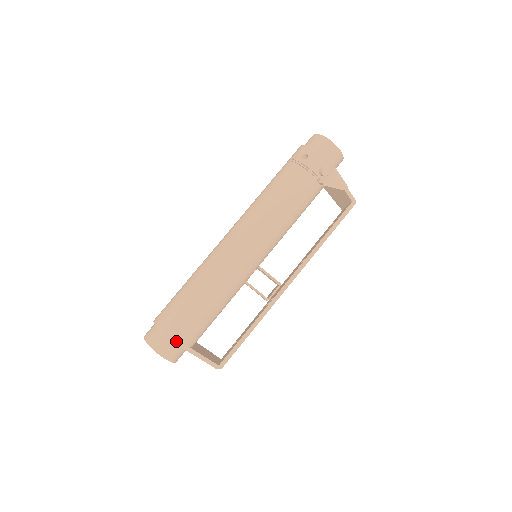
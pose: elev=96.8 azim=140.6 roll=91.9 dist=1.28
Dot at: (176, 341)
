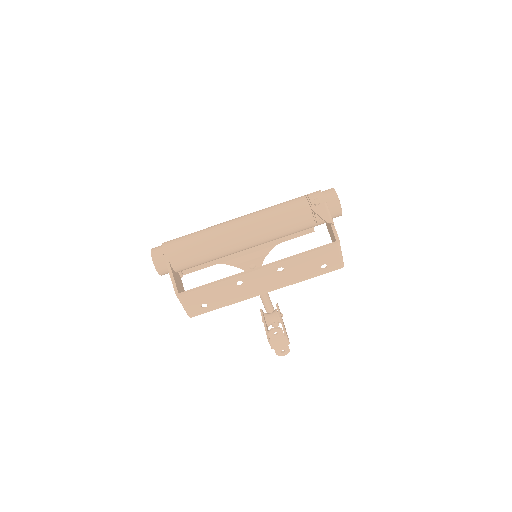
Dot at: (164, 251)
